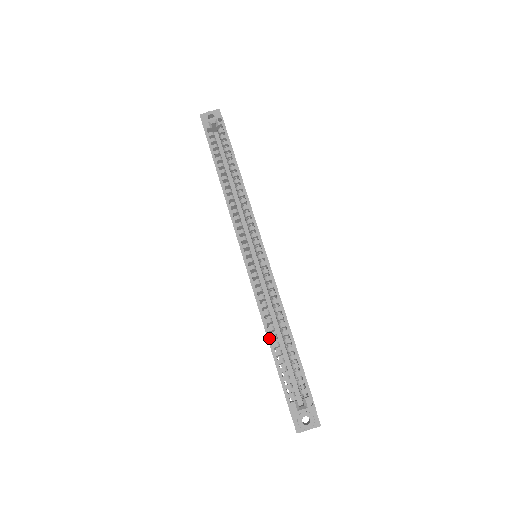
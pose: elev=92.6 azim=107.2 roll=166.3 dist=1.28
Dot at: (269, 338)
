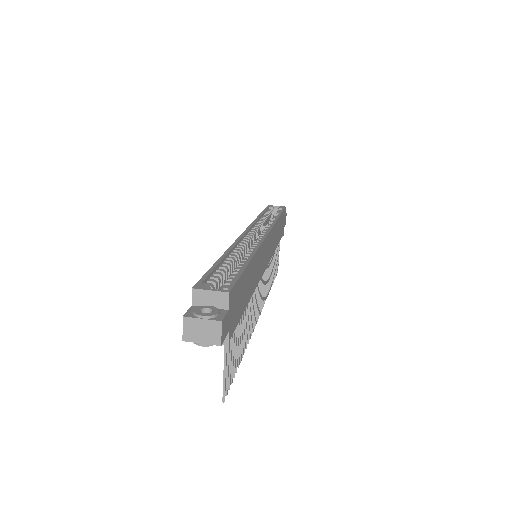
Dot at: (223, 256)
